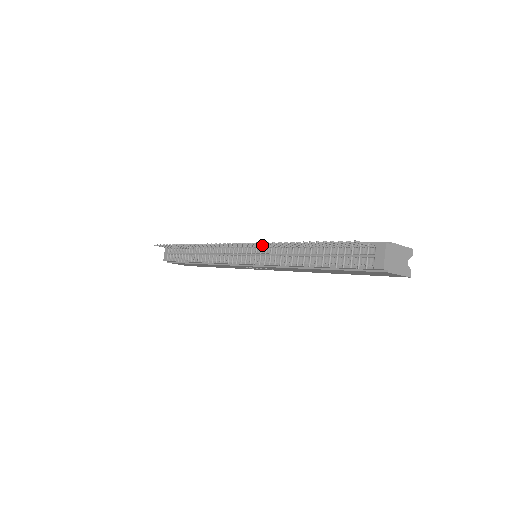
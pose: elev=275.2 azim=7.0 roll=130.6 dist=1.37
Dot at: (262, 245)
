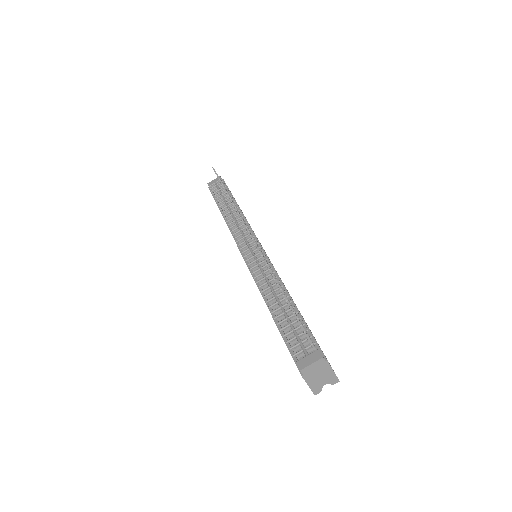
Dot at: occluded
